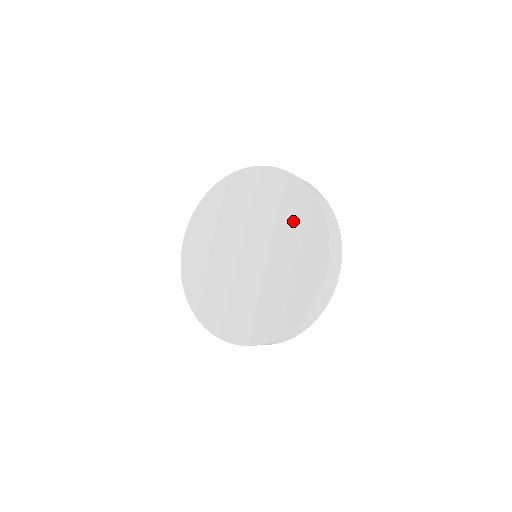
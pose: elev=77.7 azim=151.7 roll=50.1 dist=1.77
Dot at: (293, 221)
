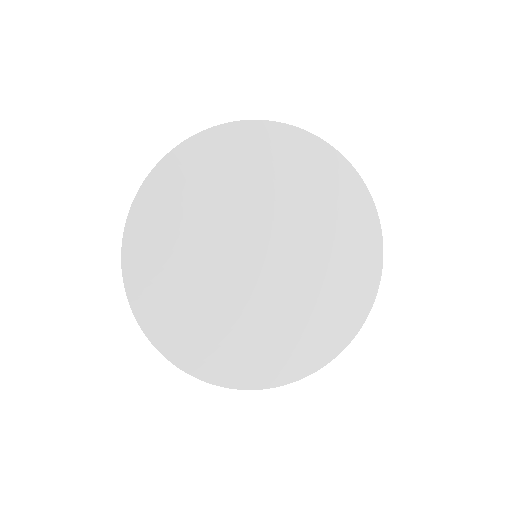
Dot at: (325, 202)
